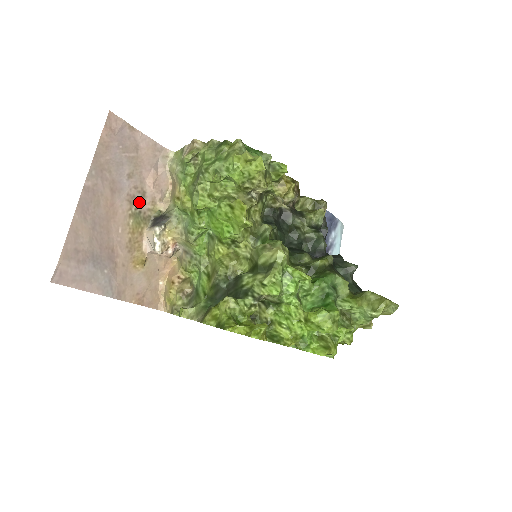
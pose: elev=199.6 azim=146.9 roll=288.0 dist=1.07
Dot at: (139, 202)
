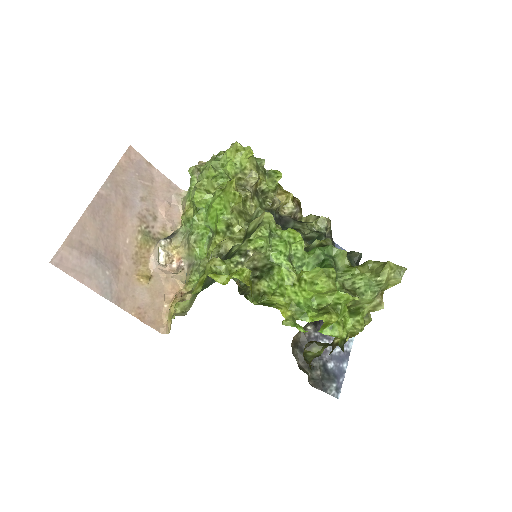
Dot at: (150, 223)
